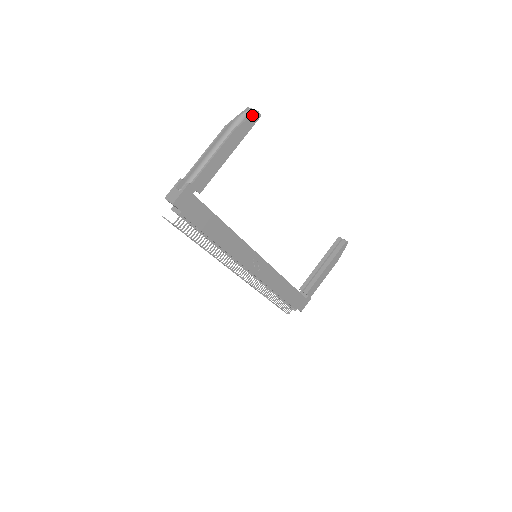
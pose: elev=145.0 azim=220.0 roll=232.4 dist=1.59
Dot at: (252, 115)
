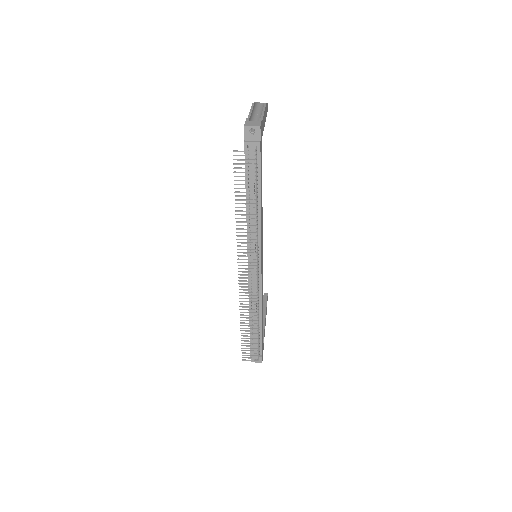
Dot at: (267, 103)
